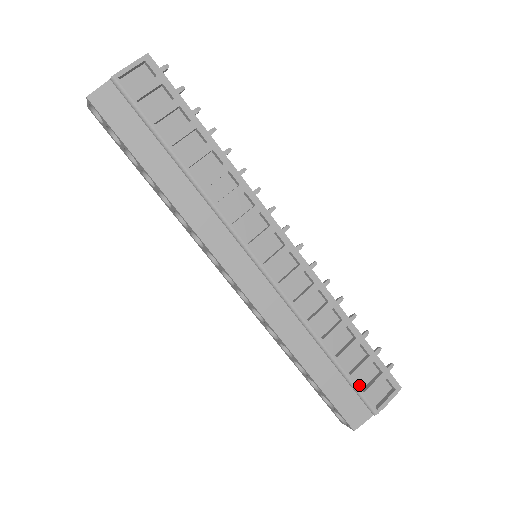
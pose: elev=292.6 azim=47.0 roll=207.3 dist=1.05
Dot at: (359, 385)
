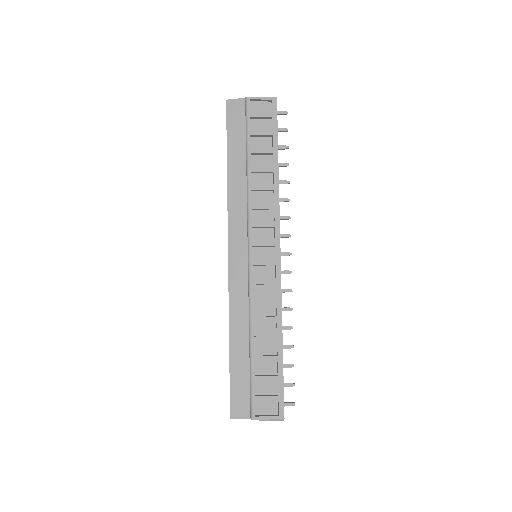
Dot at: (257, 390)
